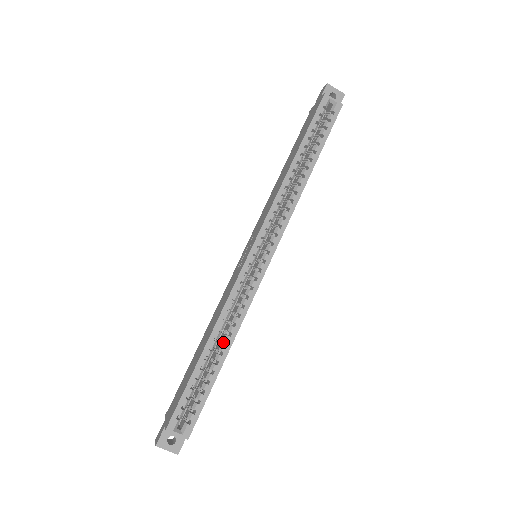
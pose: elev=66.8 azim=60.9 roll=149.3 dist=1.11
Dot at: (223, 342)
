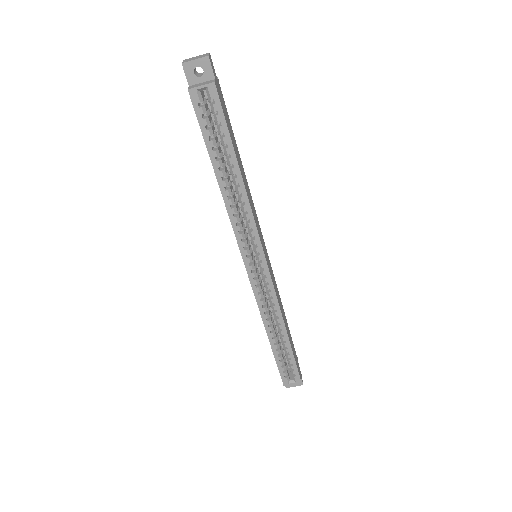
Dot at: (279, 327)
